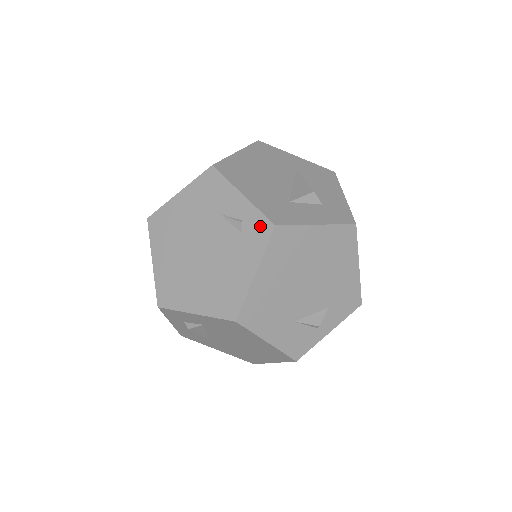
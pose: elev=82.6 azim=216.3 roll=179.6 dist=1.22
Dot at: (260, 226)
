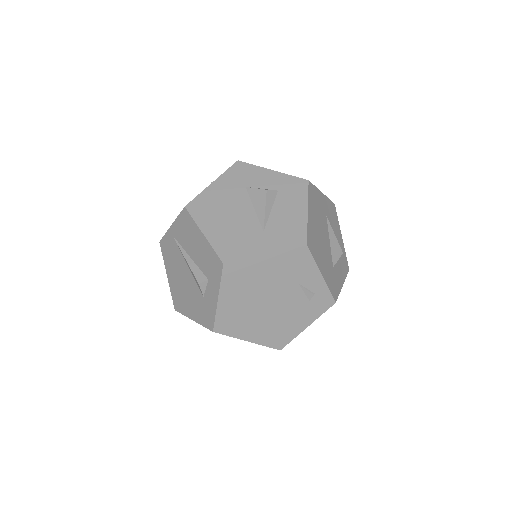
Dot at: (325, 300)
